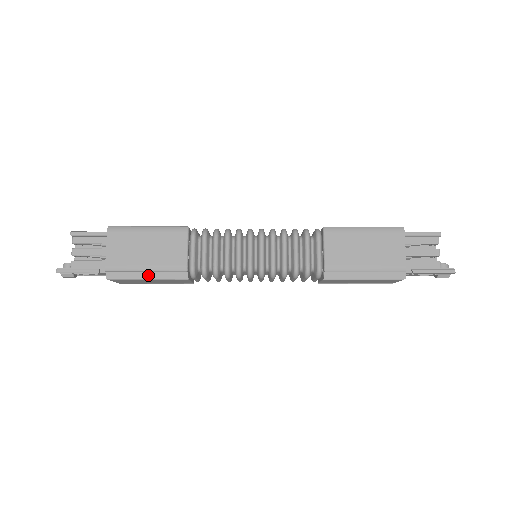
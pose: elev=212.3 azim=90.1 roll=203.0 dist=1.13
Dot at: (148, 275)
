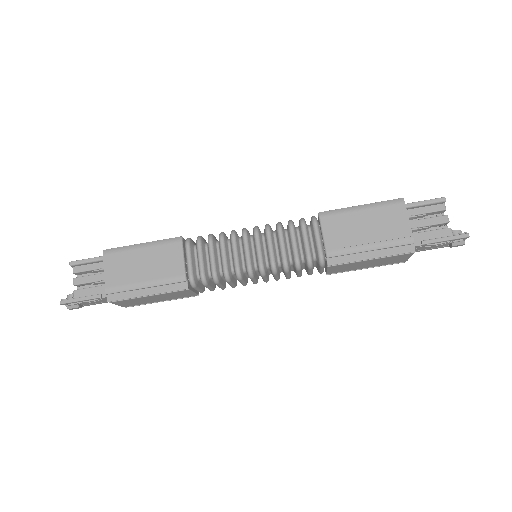
Dot at: (148, 291)
